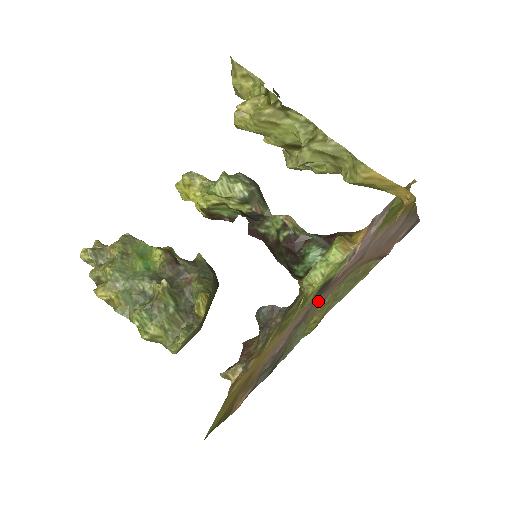
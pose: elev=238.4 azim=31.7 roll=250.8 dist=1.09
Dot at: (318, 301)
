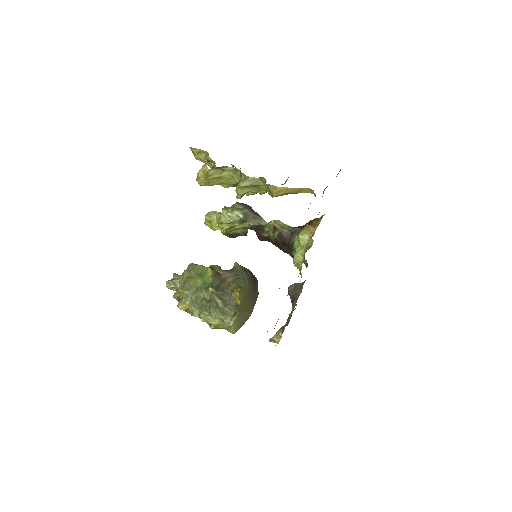
Dot at: occluded
